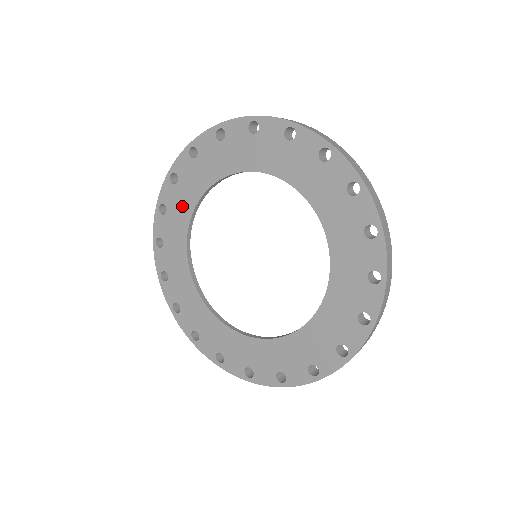
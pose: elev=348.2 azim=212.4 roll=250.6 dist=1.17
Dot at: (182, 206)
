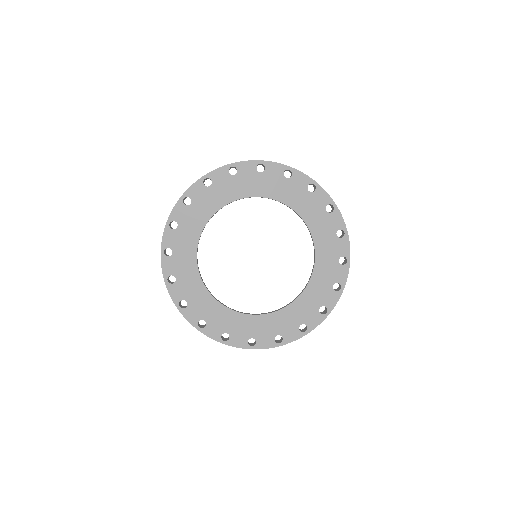
Dot at: (187, 243)
